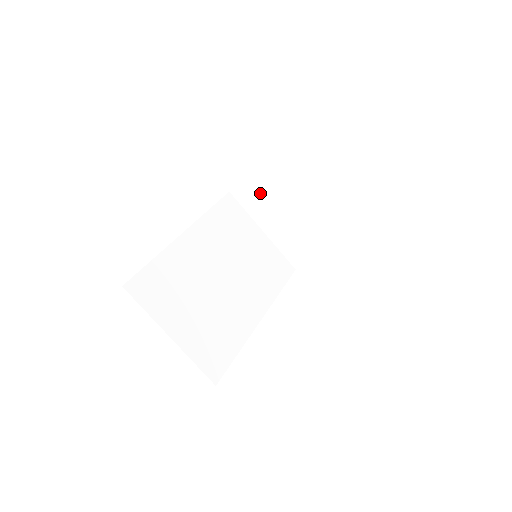
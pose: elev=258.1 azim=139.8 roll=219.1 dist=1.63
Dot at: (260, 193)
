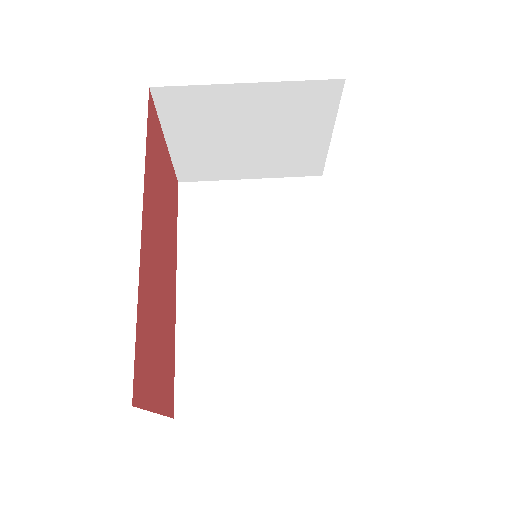
Dot at: (201, 158)
